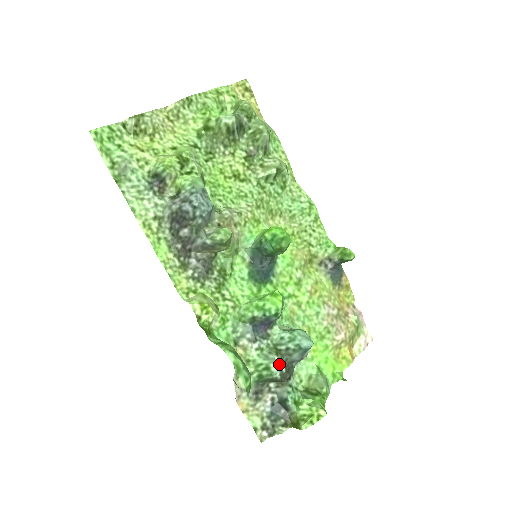
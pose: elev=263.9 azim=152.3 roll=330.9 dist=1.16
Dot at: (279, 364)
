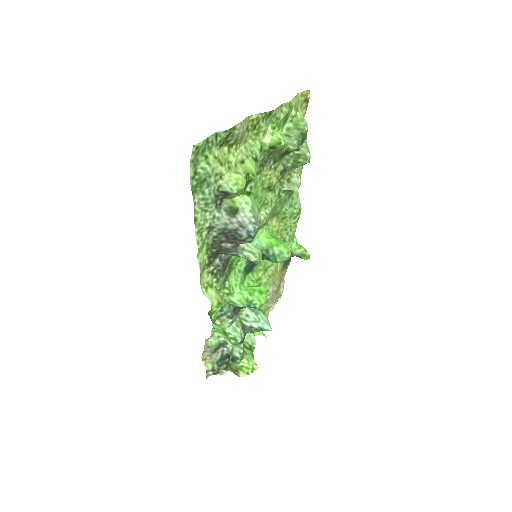
Dot at: (242, 336)
